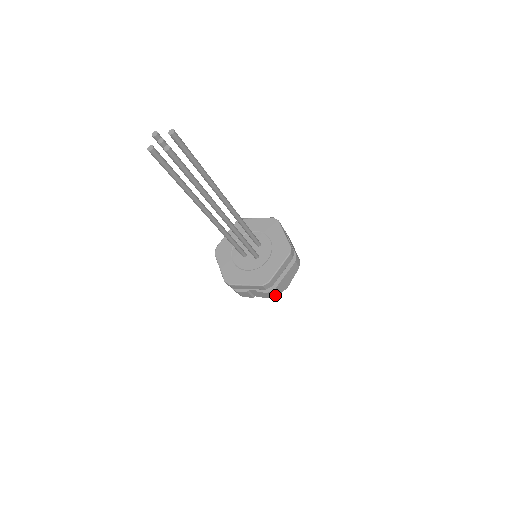
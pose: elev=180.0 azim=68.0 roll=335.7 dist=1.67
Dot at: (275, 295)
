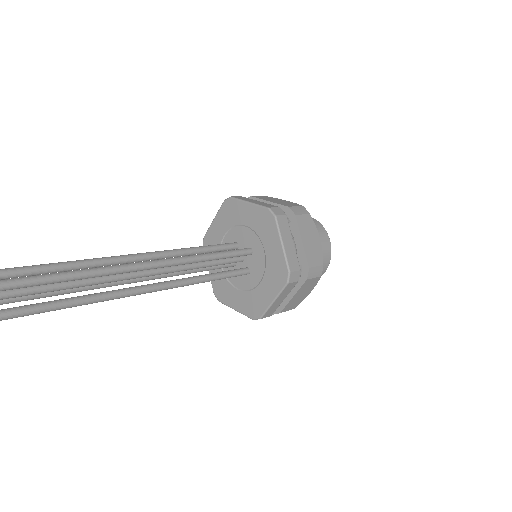
Dot at: occluded
